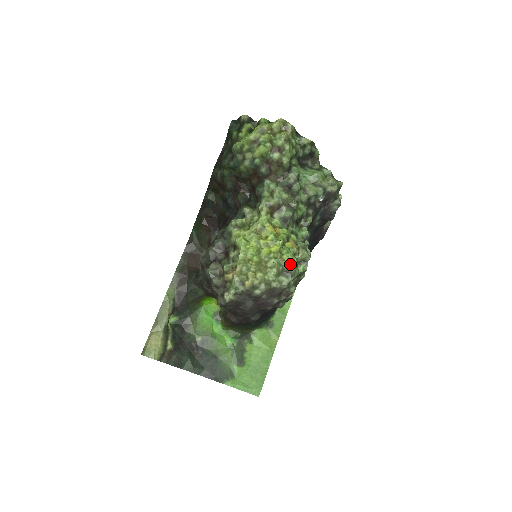
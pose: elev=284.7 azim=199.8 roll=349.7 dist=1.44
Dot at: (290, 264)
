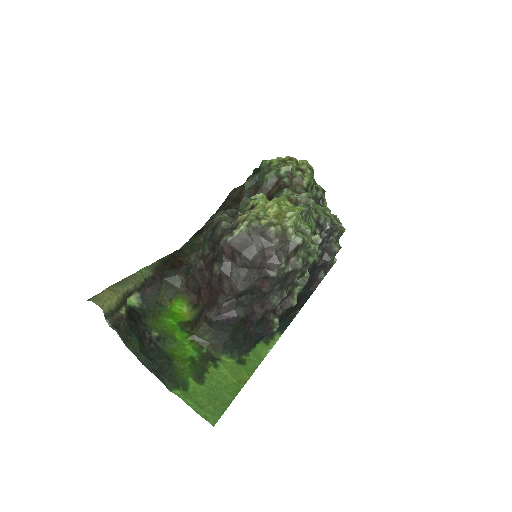
Dot at: (307, 226)
